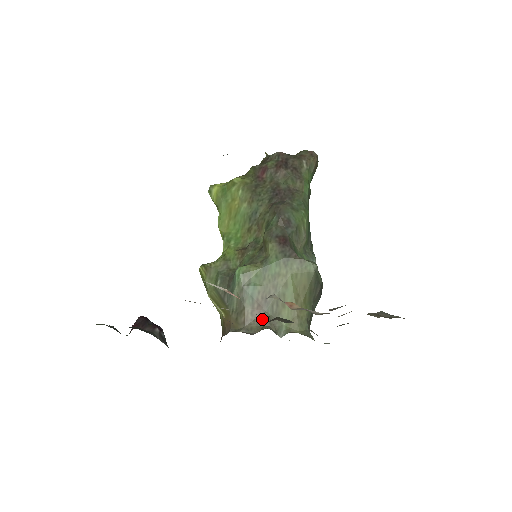
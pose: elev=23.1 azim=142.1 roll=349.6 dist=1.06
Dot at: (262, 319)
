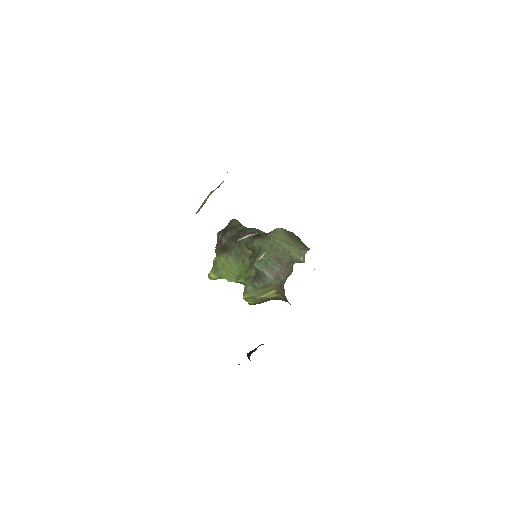
Dot at: (288, 265)
